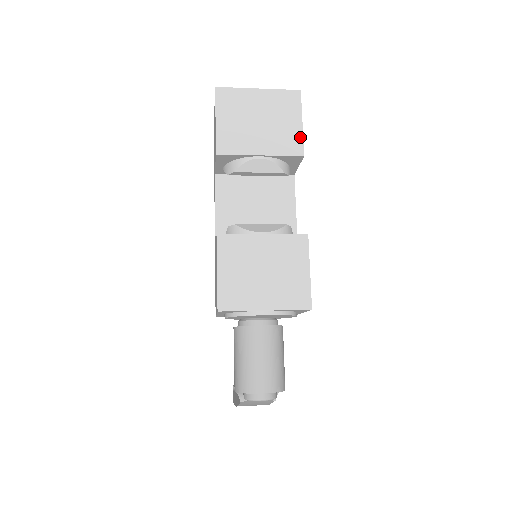
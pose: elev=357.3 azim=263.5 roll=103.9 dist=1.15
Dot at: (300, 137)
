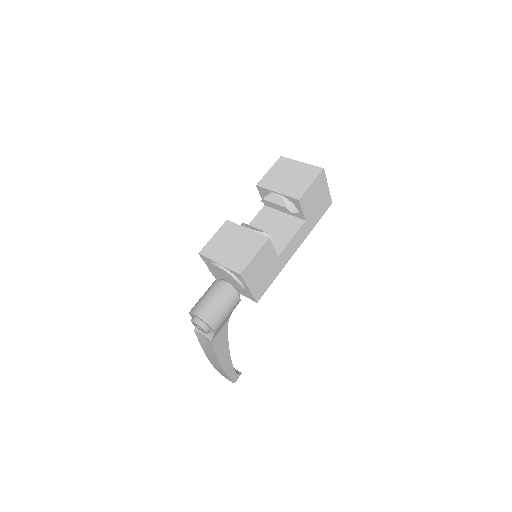
Dot at: (304, 190)
